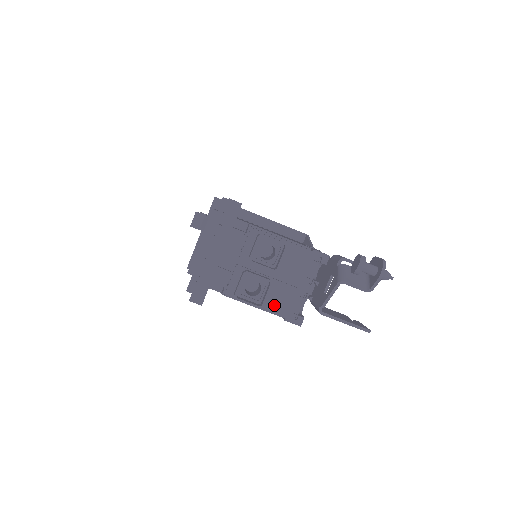
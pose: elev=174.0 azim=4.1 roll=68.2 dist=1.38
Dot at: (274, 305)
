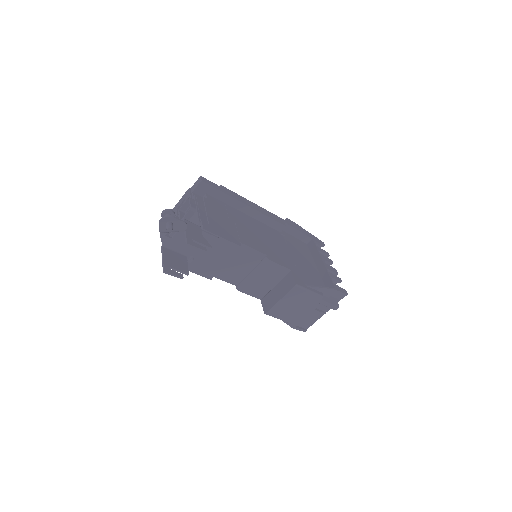
Dot at: occluded
